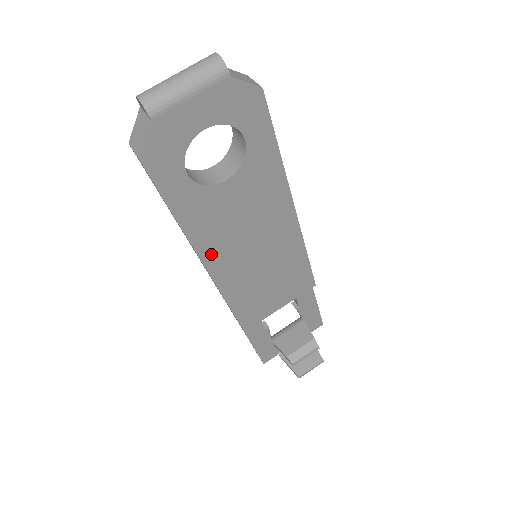
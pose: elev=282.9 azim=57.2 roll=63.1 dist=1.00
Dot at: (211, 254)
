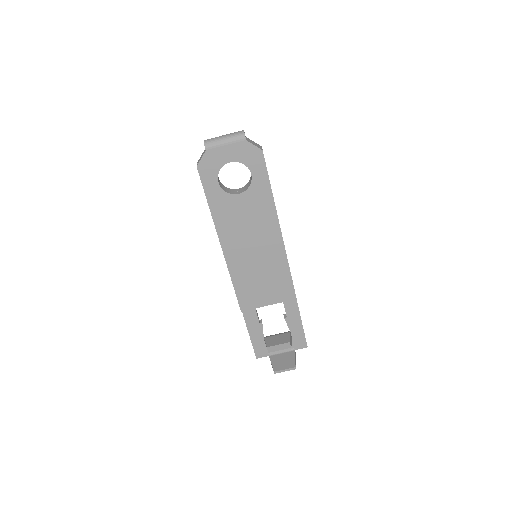
Dot at: (225, 238)
